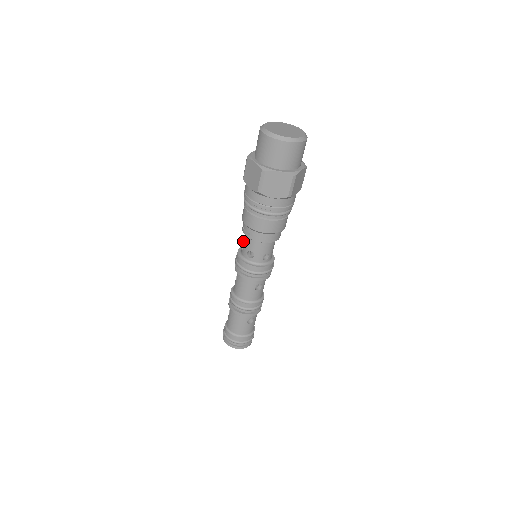
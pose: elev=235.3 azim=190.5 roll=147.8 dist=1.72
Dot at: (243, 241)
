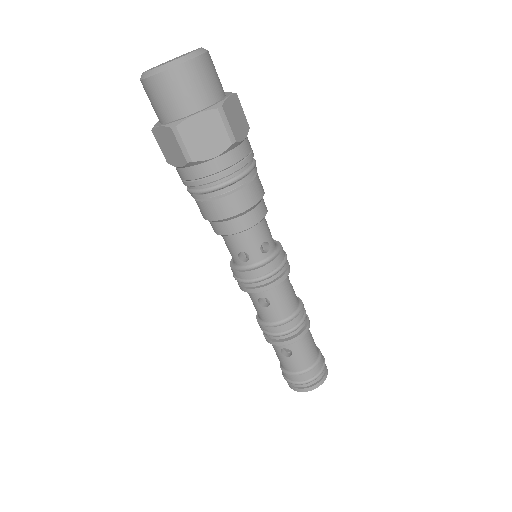
Dot at: occluded
